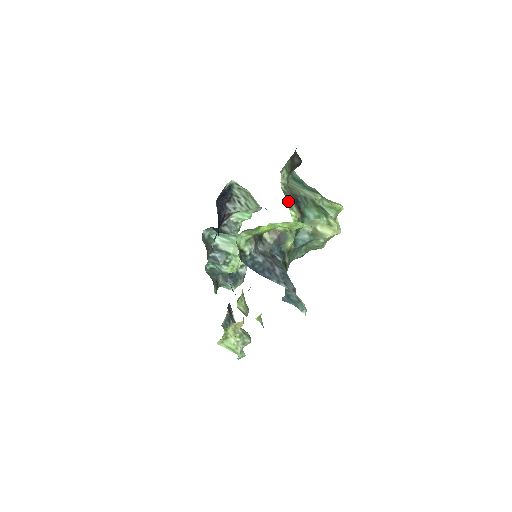
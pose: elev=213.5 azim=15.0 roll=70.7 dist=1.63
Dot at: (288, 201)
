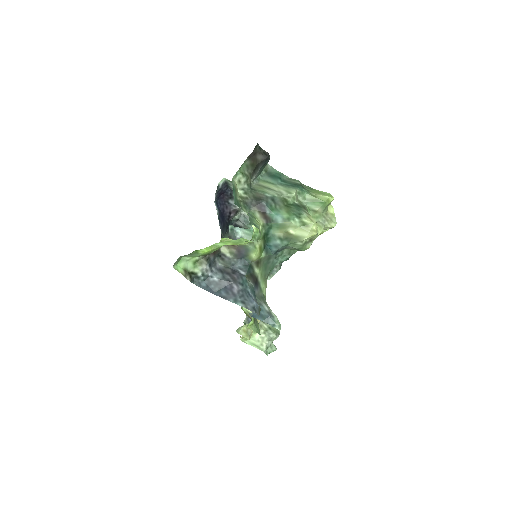
Dot at: (249, 207)
